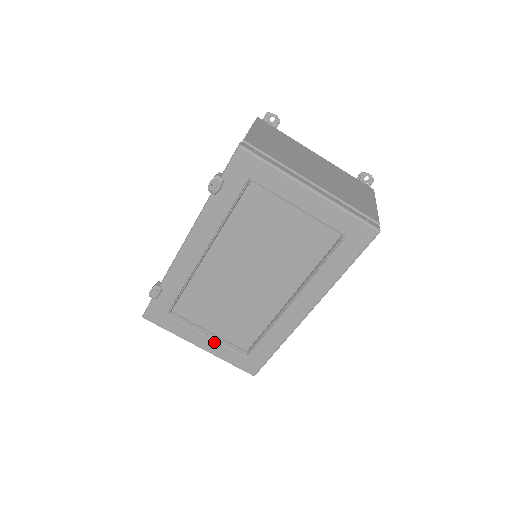
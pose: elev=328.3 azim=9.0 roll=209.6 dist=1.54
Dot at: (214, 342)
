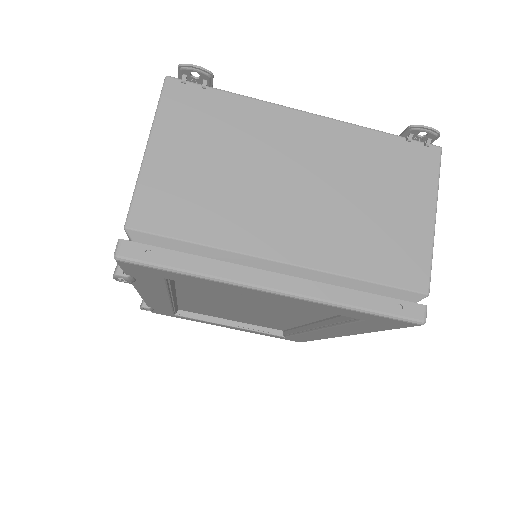
Dot at: (240, 329)
